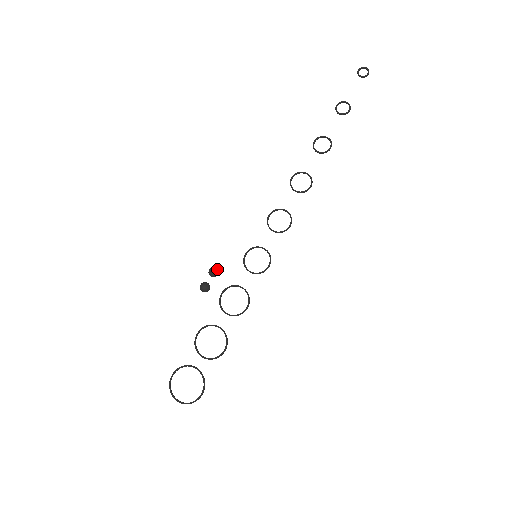
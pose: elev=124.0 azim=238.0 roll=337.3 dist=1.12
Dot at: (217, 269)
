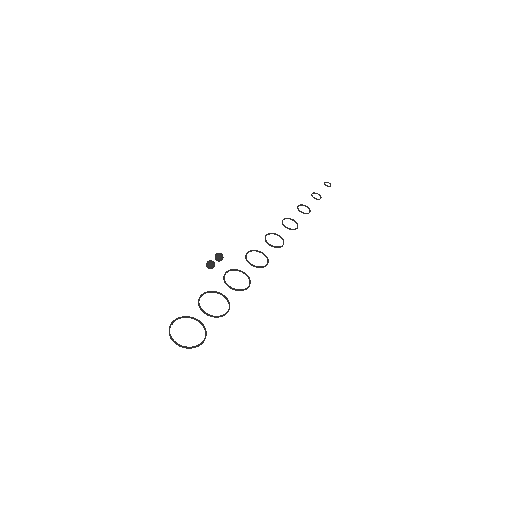
Dot at: occluded
